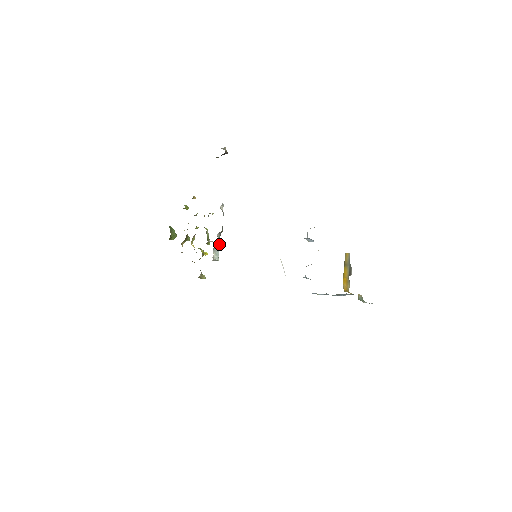
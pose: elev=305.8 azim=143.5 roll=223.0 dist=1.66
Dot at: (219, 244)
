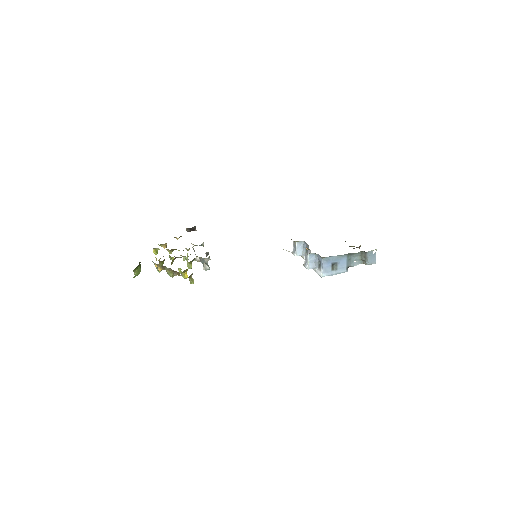
Dot at: (207, 260)
